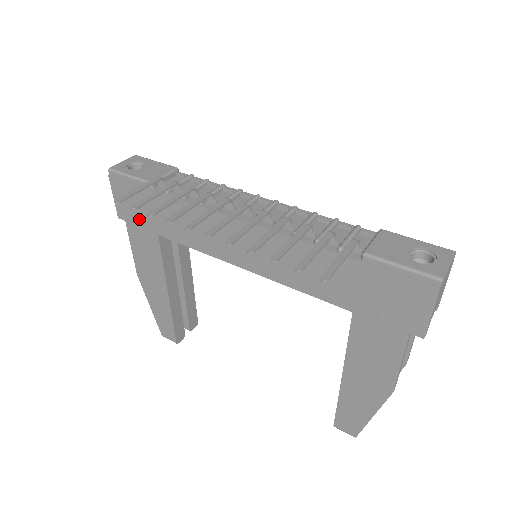
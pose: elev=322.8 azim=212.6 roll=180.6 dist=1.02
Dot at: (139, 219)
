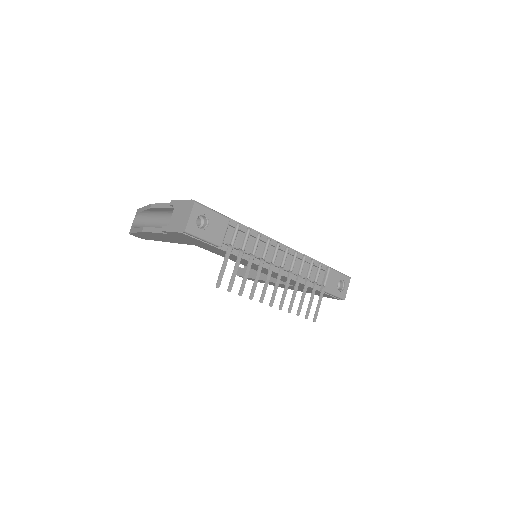
Dot at: (186, 240)
